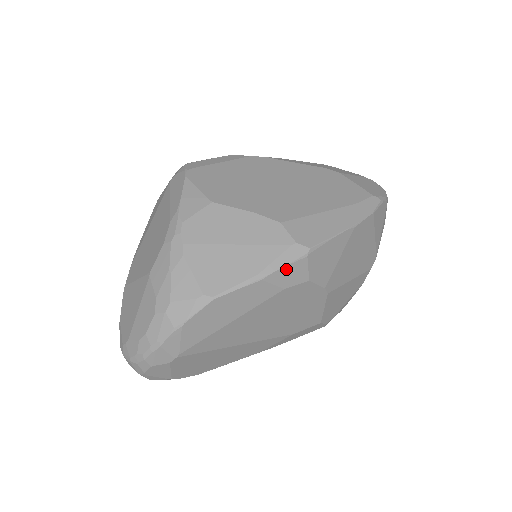
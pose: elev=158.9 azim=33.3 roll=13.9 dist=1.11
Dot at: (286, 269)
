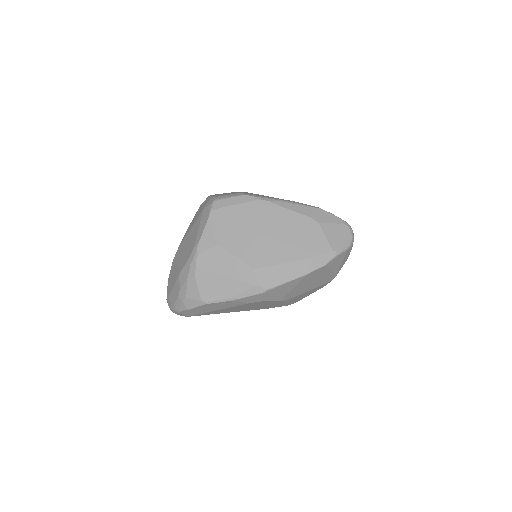
Dot at: (250, 297)
